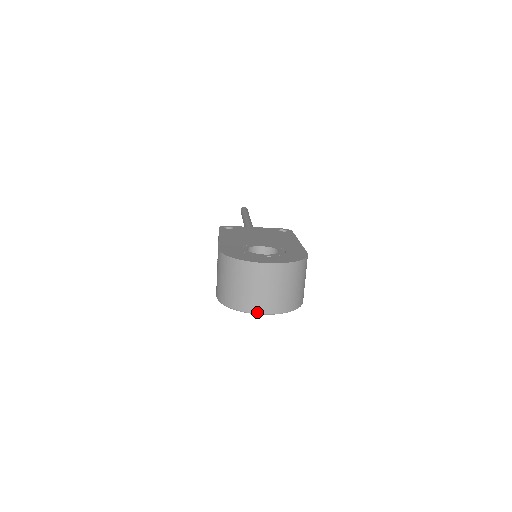
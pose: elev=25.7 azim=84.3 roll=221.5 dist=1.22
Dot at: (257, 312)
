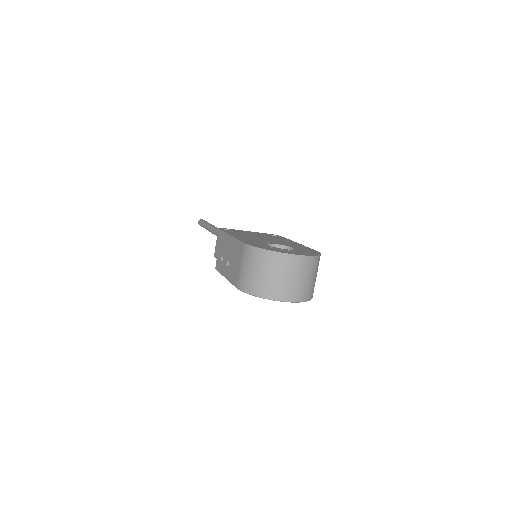
Dot at: (284, 300)
